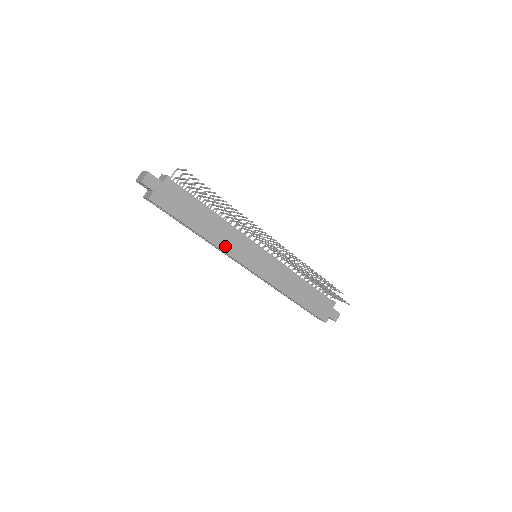
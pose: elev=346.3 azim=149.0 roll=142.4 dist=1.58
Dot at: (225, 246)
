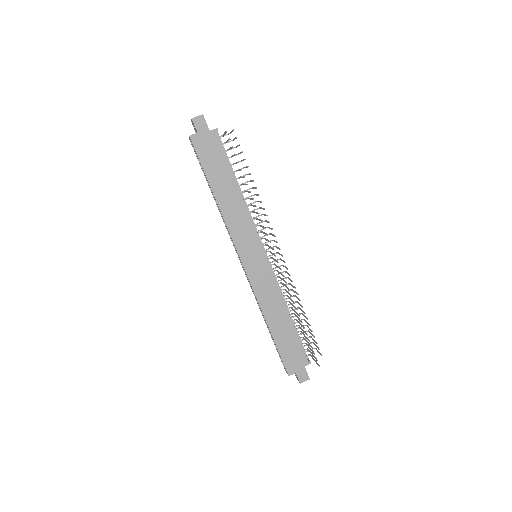
Dot at: (231, 223)
